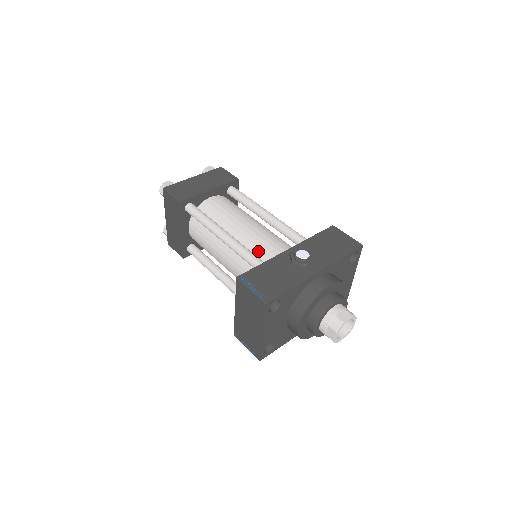
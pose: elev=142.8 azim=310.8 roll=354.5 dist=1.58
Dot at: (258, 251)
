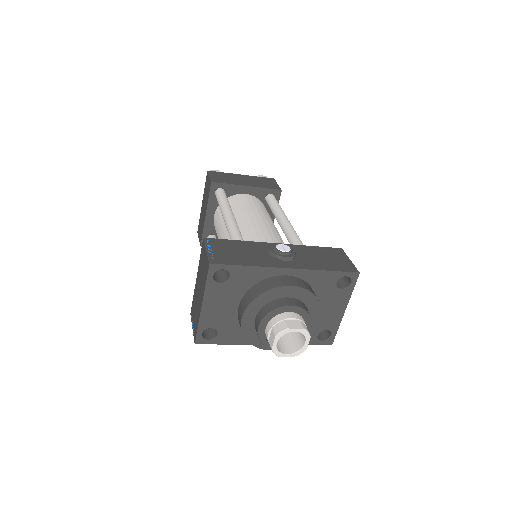
Dot at: (251, 240)
